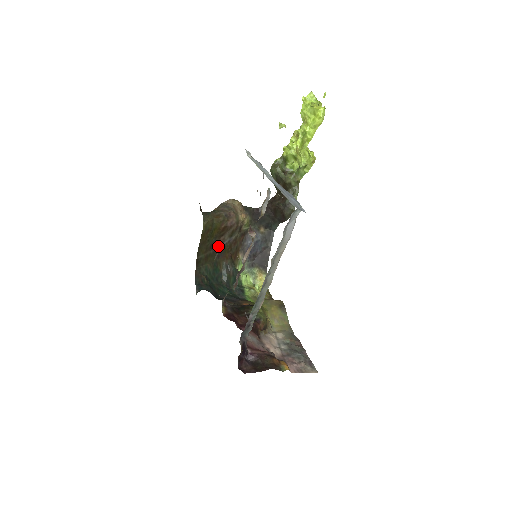
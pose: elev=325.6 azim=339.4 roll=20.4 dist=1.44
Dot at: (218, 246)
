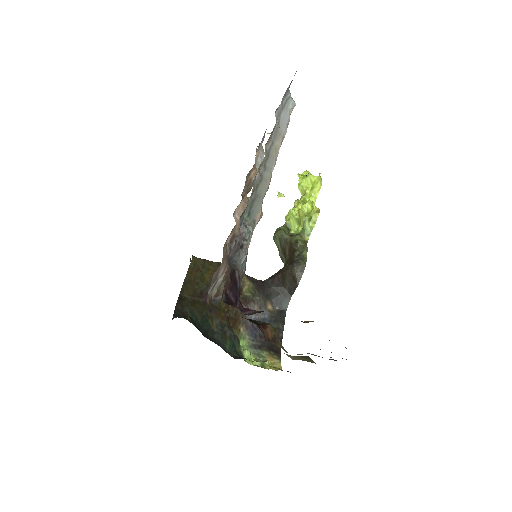
Dot at: occluded
